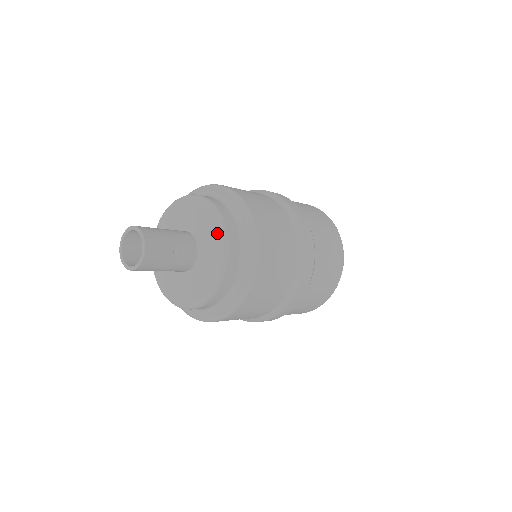
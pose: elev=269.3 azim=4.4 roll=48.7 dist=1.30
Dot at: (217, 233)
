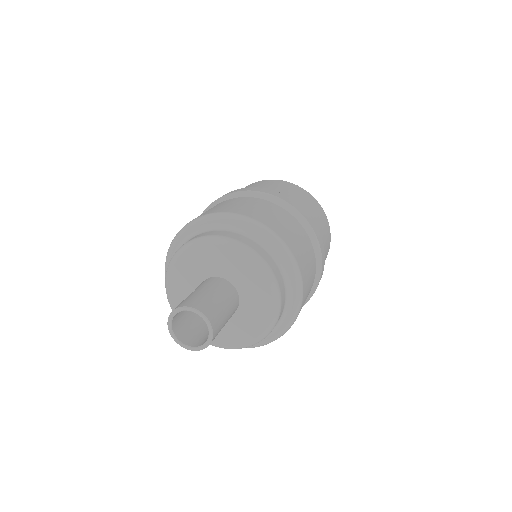
Dot at: (264, 327)
